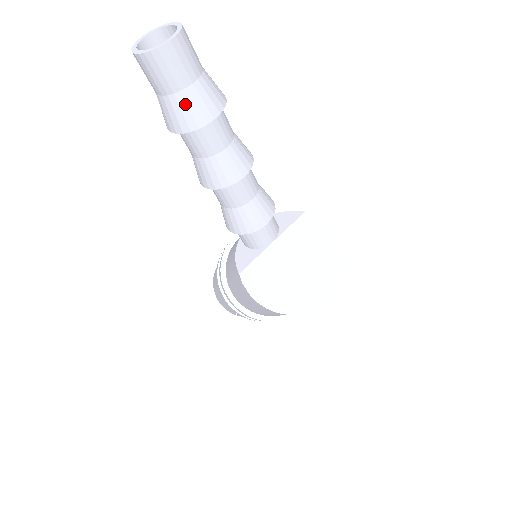
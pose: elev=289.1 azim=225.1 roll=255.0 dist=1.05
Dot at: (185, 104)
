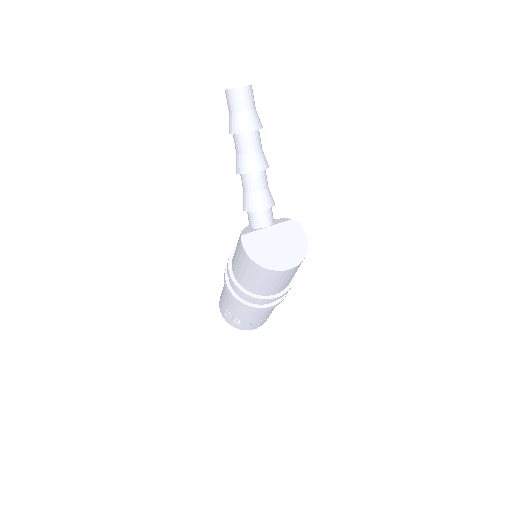
Dot at: (241, 118)
